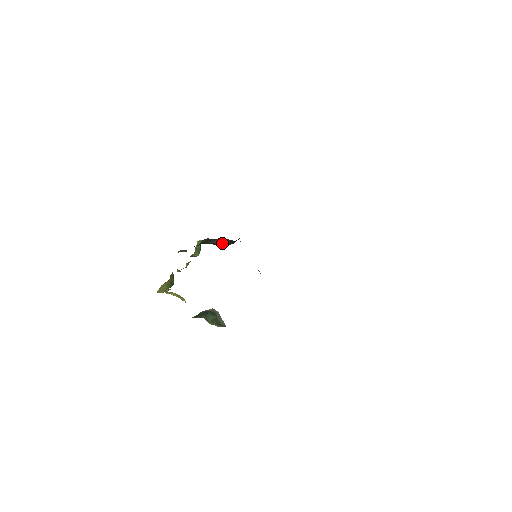
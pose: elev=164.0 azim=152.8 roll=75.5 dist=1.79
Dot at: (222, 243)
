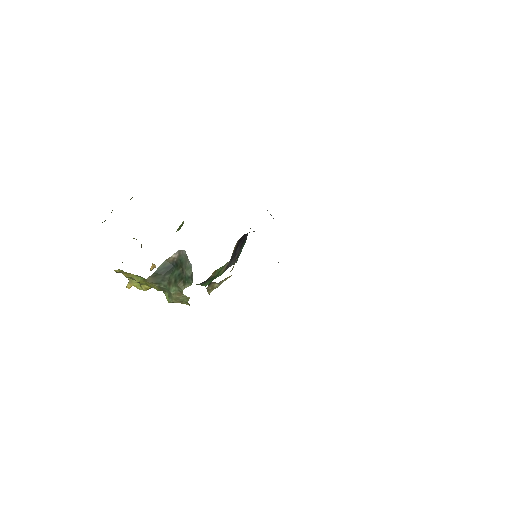
Dot at: occluded
